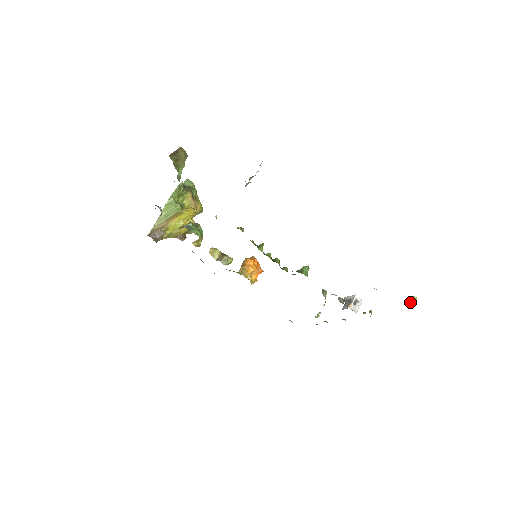
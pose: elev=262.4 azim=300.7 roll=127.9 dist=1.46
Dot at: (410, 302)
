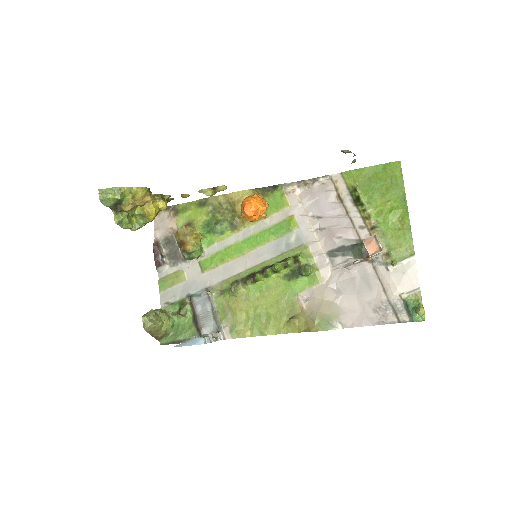
Dot at: (418, 312)
